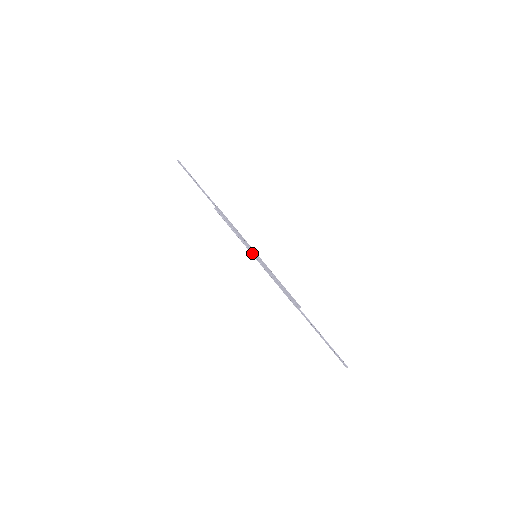
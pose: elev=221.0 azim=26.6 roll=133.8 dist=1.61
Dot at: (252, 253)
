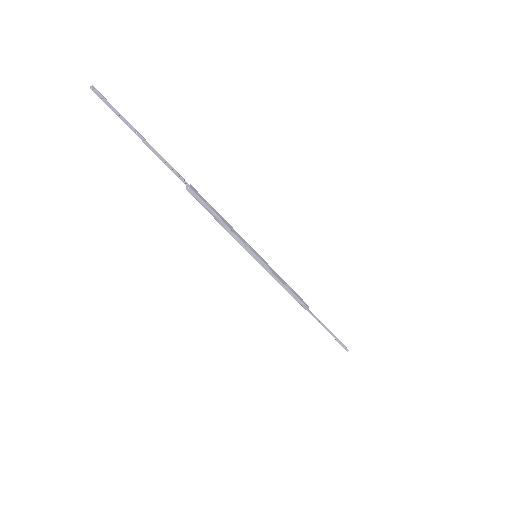
Dot at: (250, 253)
